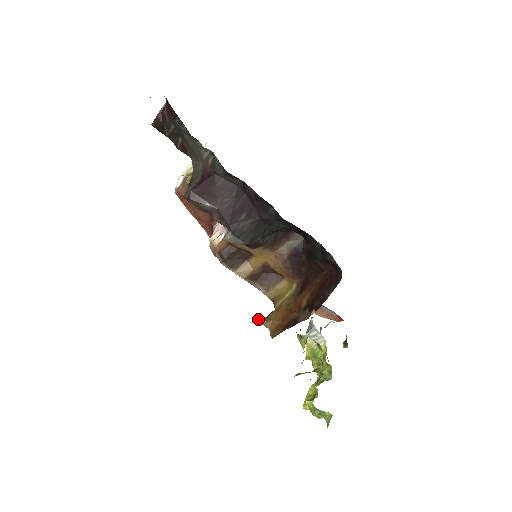
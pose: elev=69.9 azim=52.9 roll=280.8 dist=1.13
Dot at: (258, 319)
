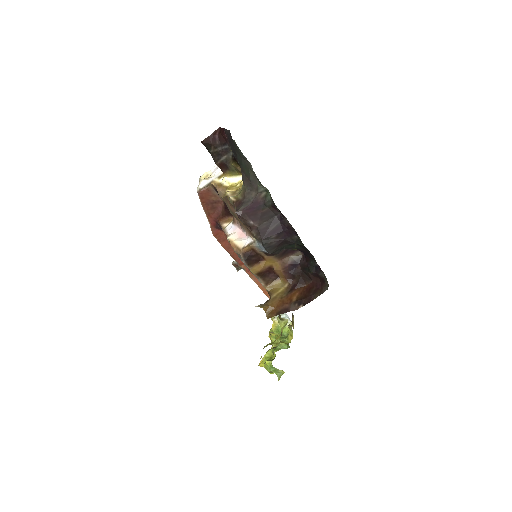
Dot at: (261, 304)
